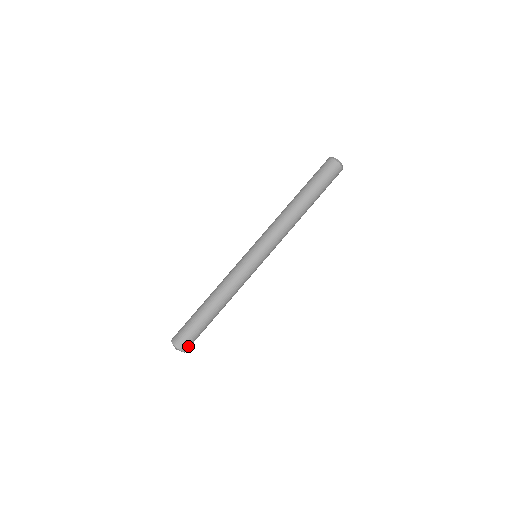
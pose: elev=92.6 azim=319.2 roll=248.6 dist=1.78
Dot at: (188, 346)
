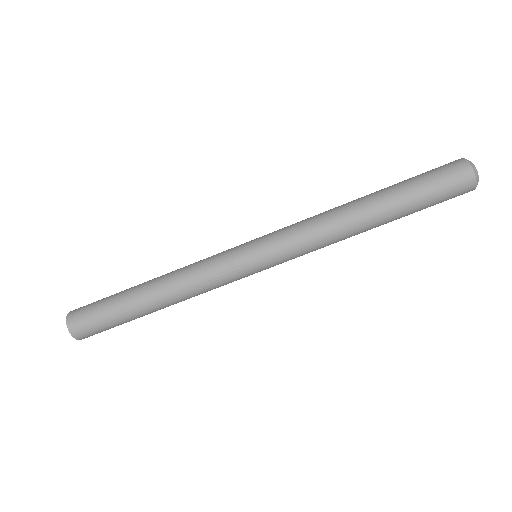
Dot at: occluded
